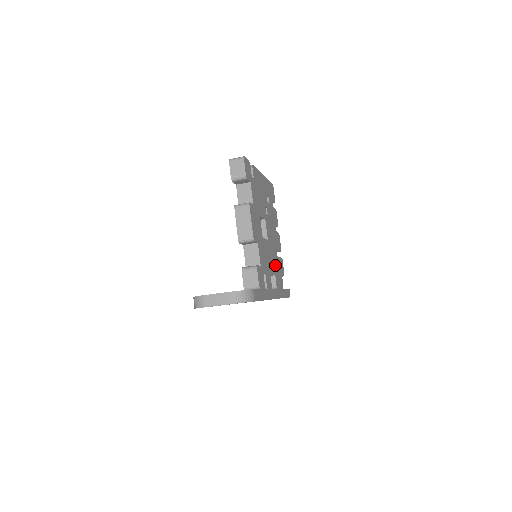
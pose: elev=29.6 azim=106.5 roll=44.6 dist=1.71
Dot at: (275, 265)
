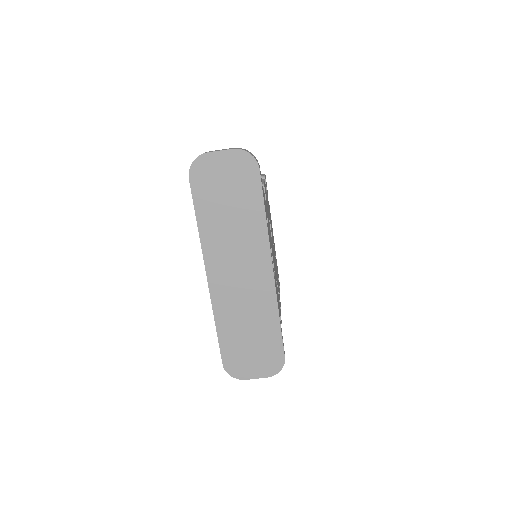
Dot at: occluded
